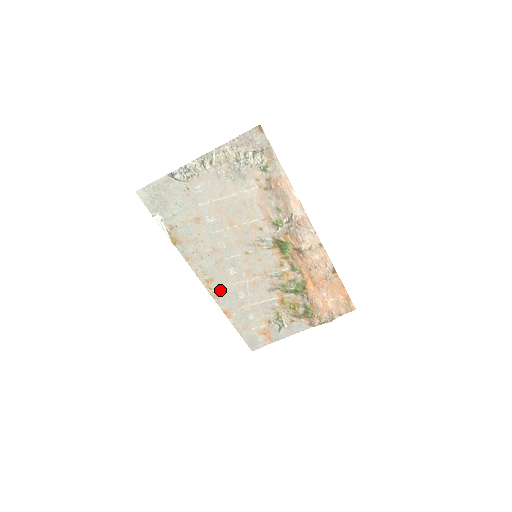
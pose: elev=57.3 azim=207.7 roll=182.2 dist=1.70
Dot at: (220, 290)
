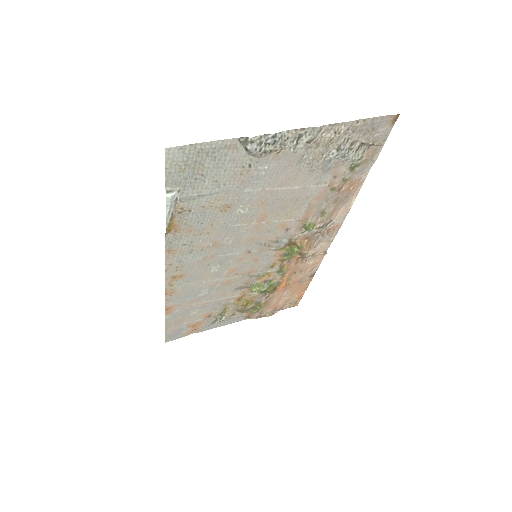
Dot at: (182, 287)
